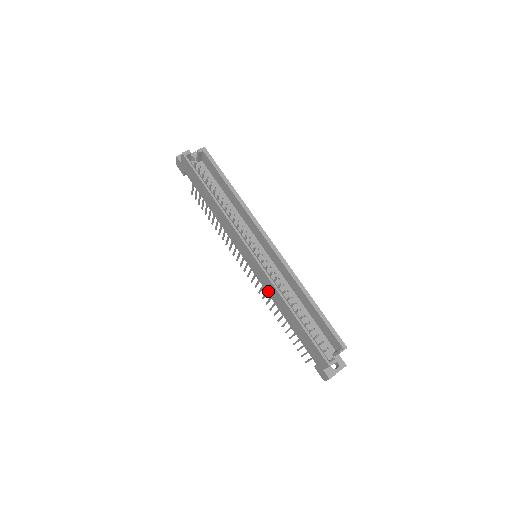
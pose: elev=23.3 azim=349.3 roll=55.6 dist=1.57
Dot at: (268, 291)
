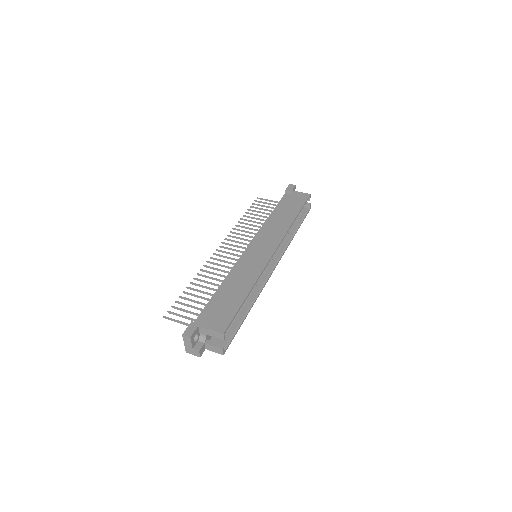
Dot at: occluded
